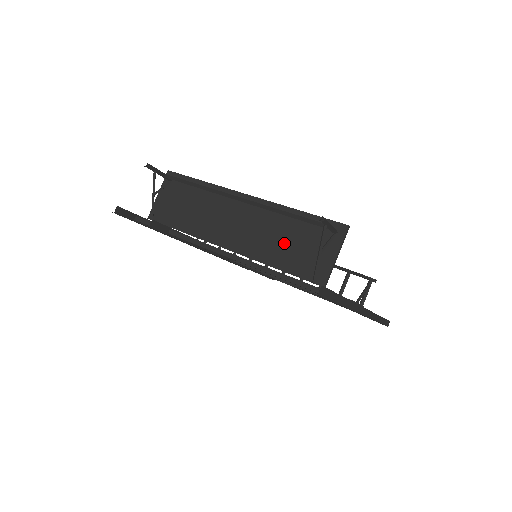
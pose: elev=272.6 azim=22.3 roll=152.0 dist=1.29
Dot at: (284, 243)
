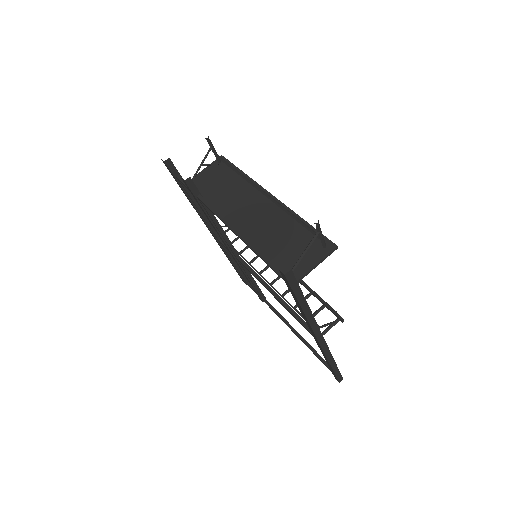
Dot at: (281, 240)
